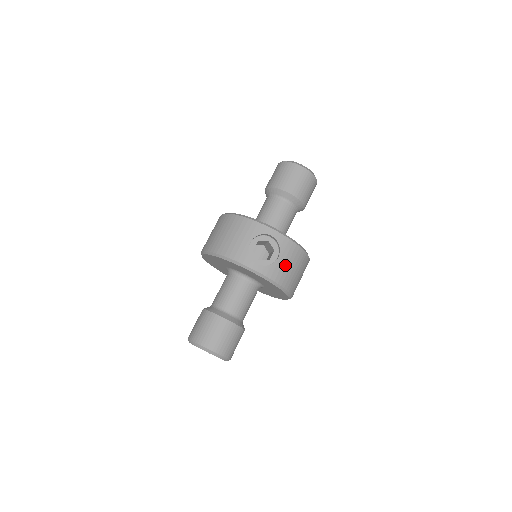
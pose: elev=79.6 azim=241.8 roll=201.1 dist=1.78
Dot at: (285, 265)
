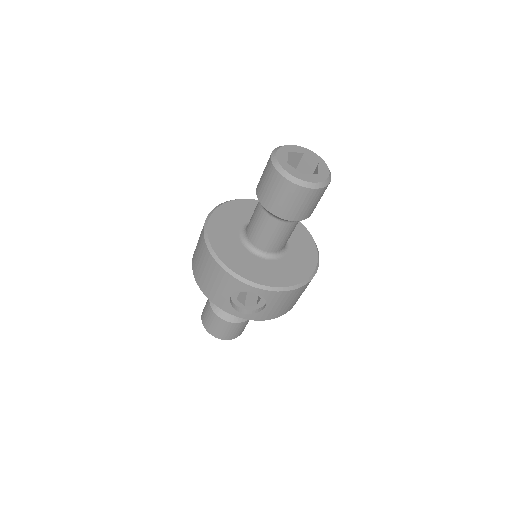
Dot at: (276, 307)
